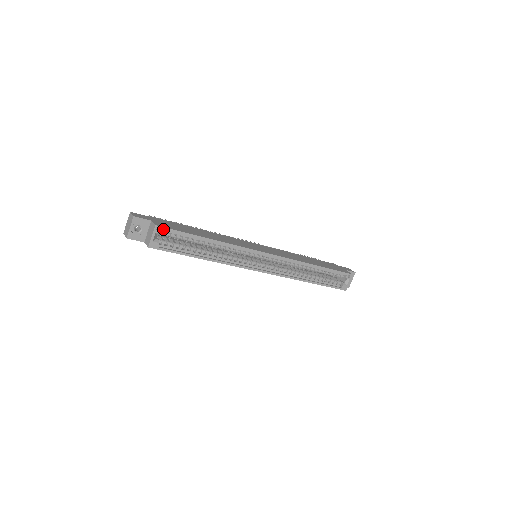
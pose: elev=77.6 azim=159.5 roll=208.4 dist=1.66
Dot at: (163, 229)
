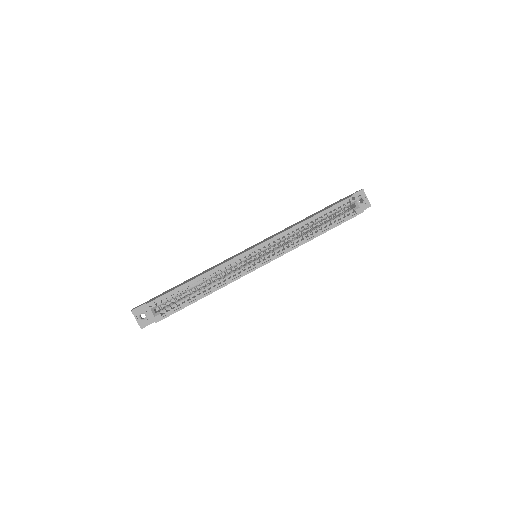
Dot at: (153, 302)
